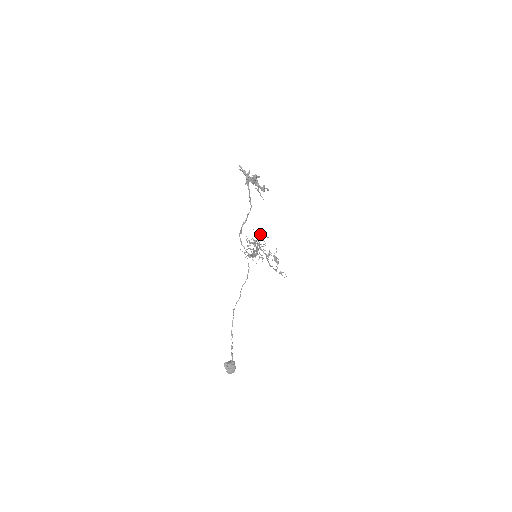
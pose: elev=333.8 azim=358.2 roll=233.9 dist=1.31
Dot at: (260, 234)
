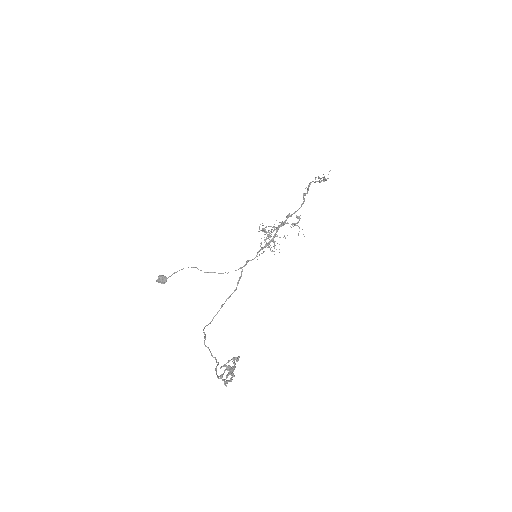
Dot at: (299, 218)
